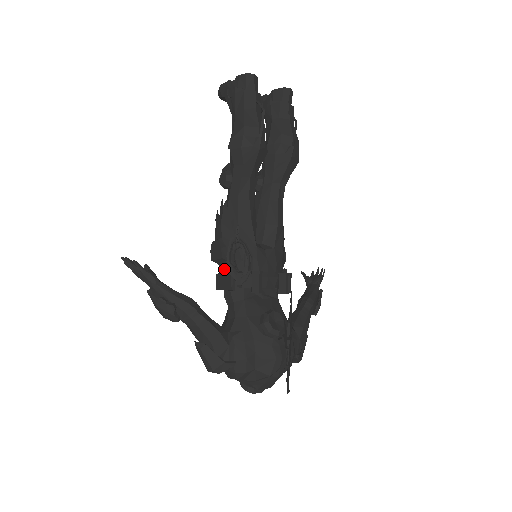
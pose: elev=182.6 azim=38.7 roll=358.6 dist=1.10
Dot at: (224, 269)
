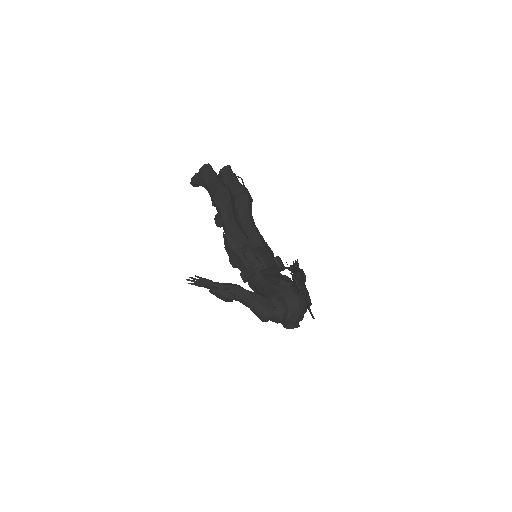
Dot at: (243, 268)
